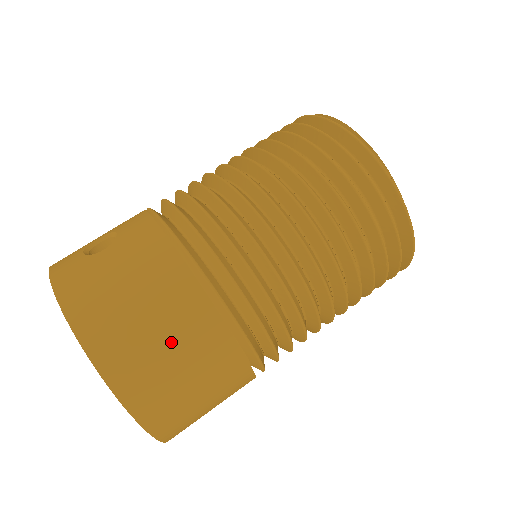
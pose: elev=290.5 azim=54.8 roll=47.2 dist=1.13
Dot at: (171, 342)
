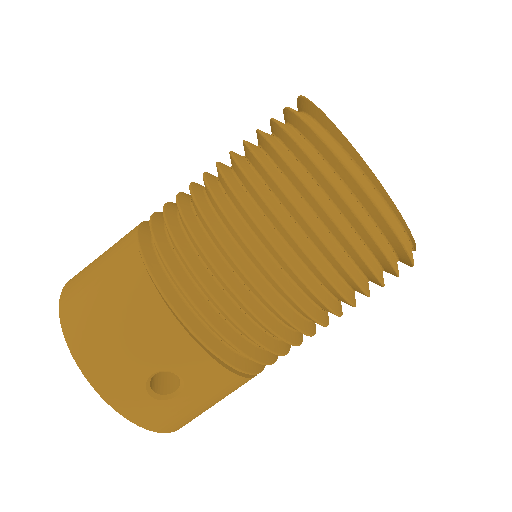
Dot at: occluded
